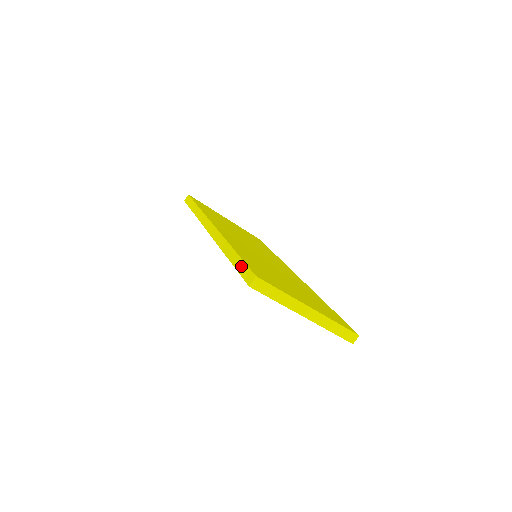
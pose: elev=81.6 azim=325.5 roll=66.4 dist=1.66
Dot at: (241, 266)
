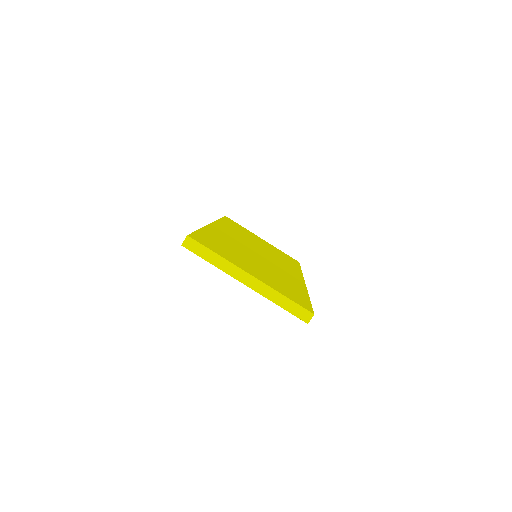
Dot at: occluded
